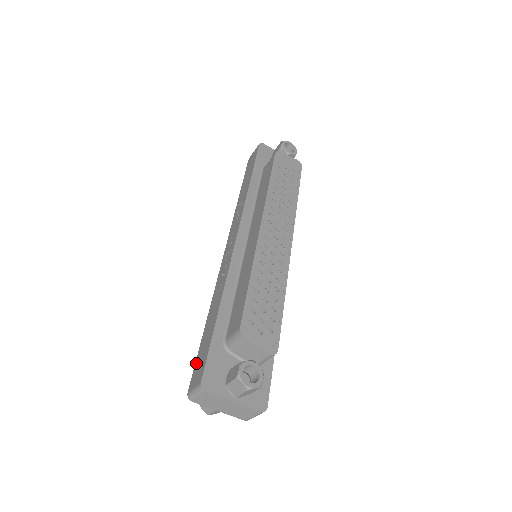
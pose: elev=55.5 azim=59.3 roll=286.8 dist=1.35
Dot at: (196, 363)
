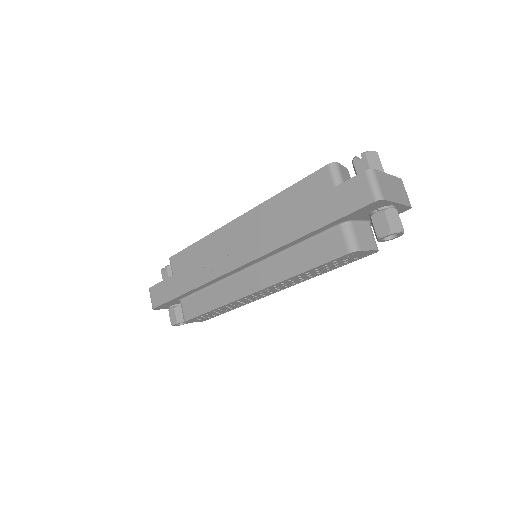
Dot at: (161, 284)
